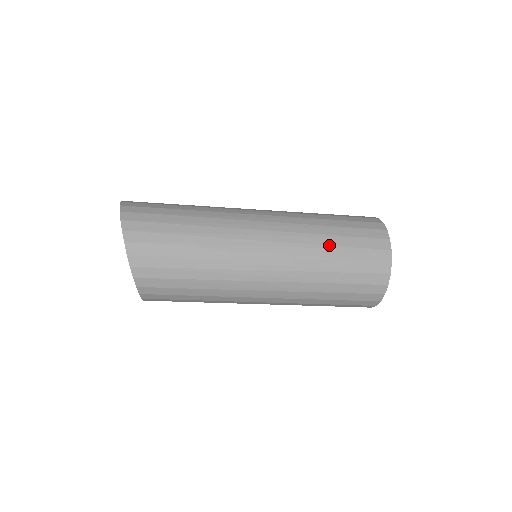
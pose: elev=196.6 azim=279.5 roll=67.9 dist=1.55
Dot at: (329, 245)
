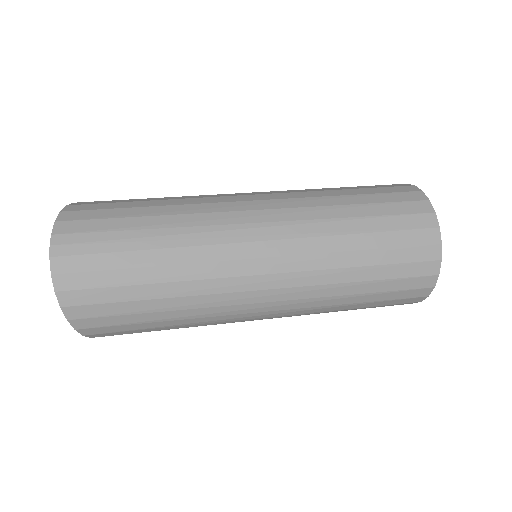
Dot at: (350, 303)
